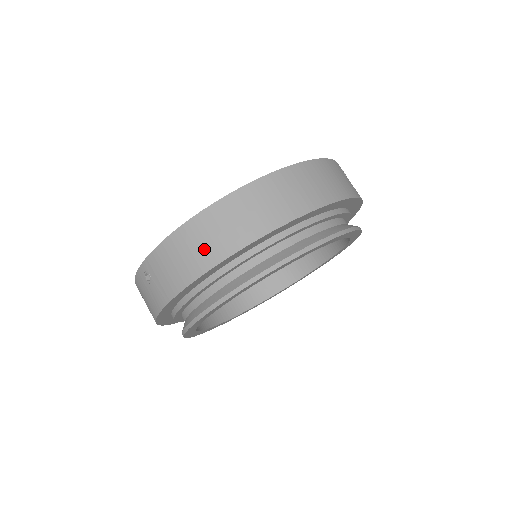
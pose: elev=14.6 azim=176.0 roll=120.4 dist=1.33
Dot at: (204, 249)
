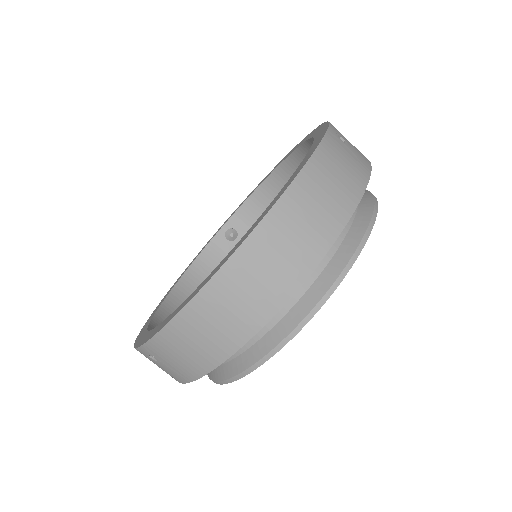
Dot at: (216, 336)
